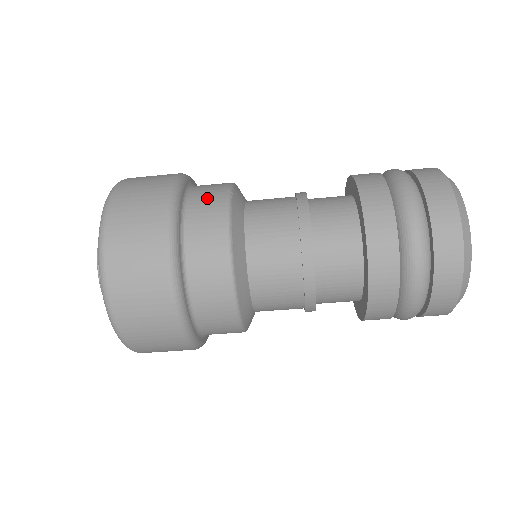
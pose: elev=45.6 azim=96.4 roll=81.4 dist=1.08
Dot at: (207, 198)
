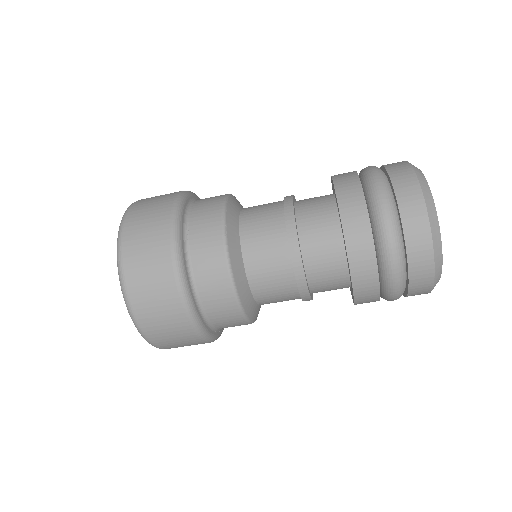
Dot at: (206, 205)
